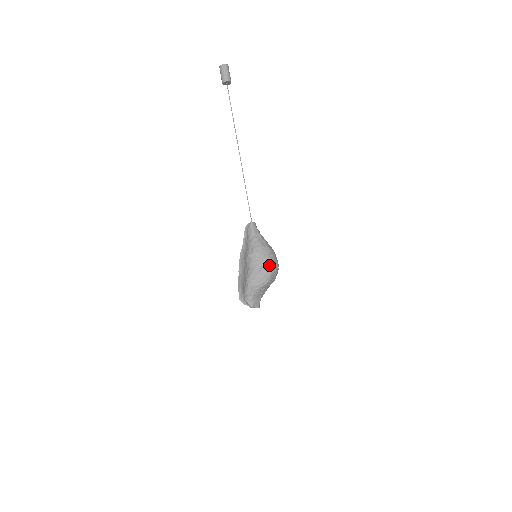
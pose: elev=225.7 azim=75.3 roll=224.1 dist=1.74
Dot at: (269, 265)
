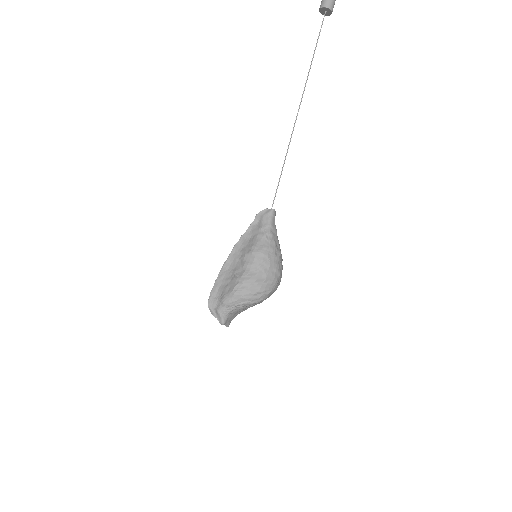
Dot at: (274, 278)
